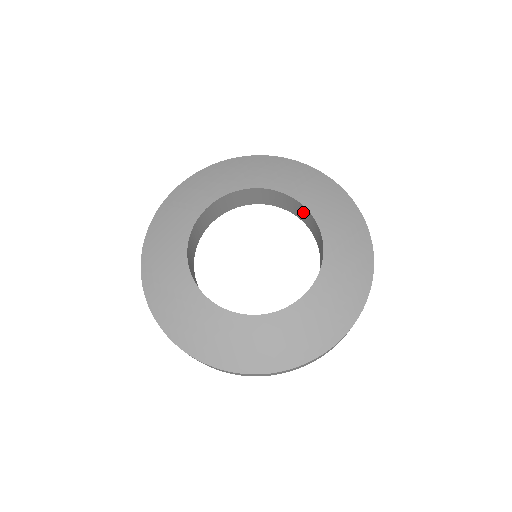
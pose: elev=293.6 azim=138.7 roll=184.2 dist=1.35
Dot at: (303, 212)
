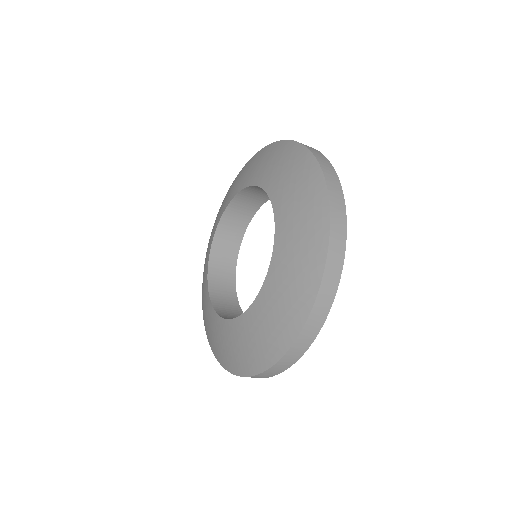
Dot at: occluded
